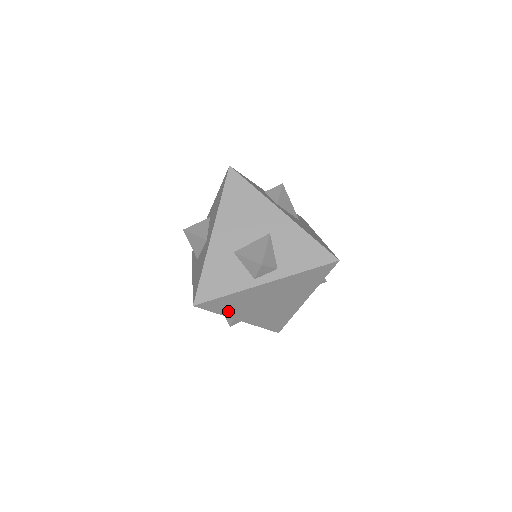
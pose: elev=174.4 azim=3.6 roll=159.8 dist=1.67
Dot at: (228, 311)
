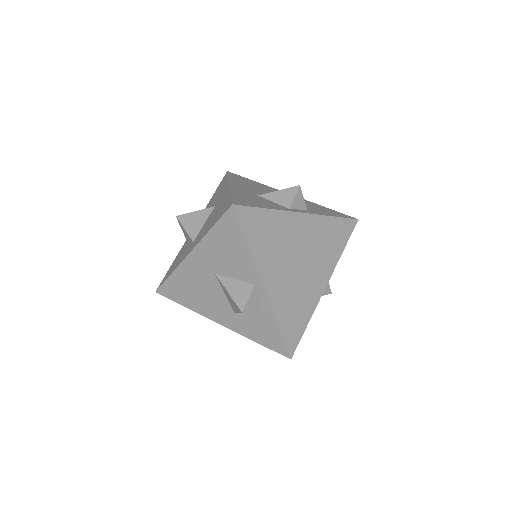
Dot at: (258, 249)
